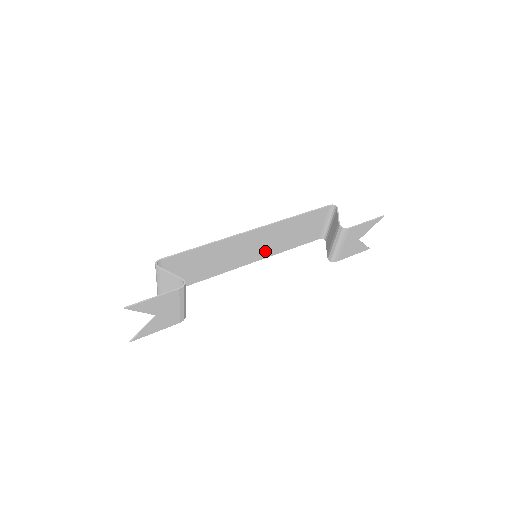
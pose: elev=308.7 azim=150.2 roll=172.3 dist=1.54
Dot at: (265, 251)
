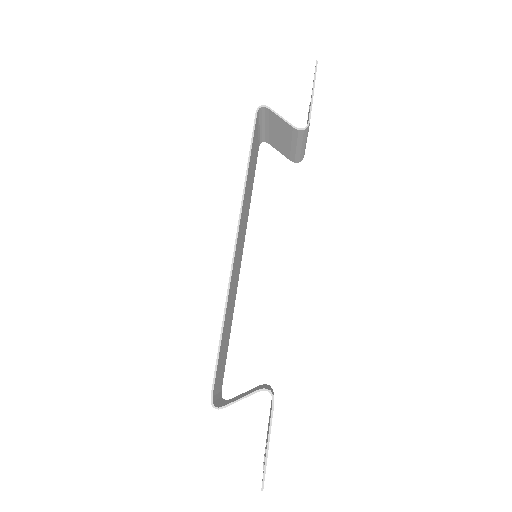
Dot at: (244, 232)
